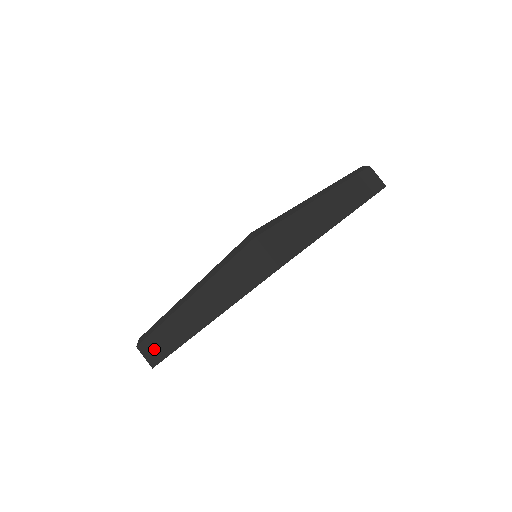
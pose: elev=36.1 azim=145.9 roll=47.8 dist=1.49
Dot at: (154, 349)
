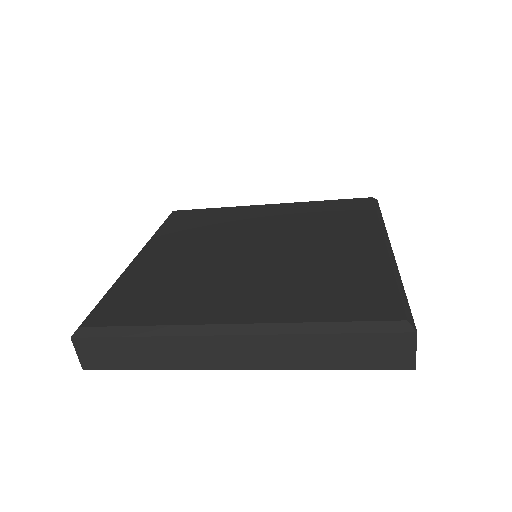
Dot at: (111, 354)
